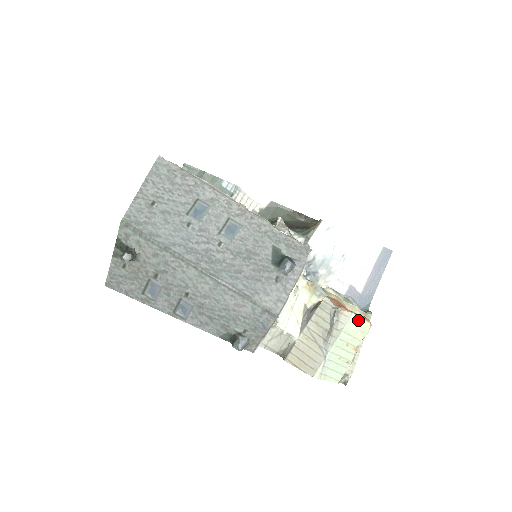
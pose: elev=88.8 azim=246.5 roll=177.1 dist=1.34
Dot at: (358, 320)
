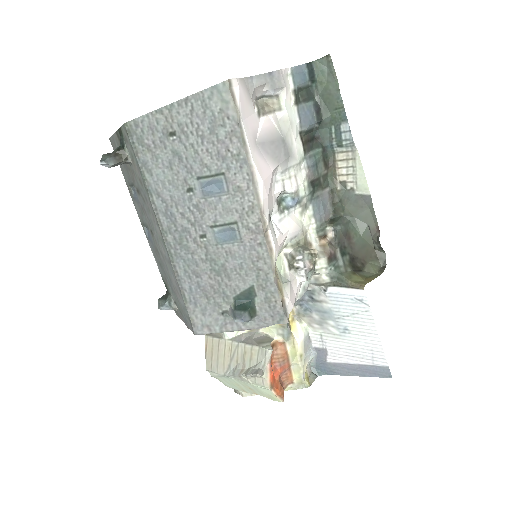
Dot at: (271, 393)
